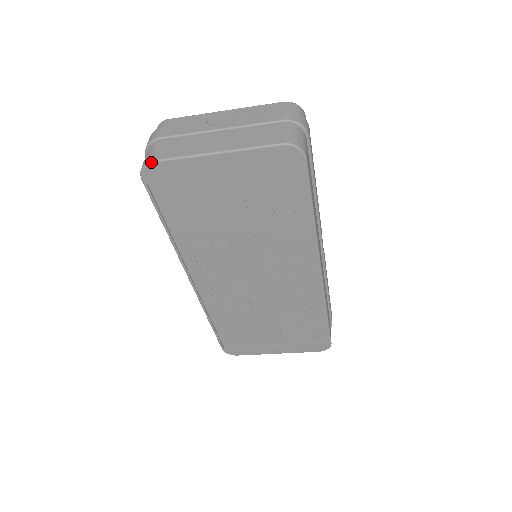
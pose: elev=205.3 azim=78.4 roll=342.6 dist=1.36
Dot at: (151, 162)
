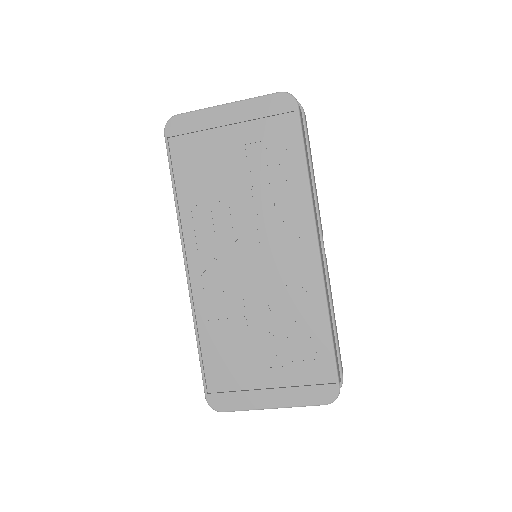
Dot at: (175, 115)
